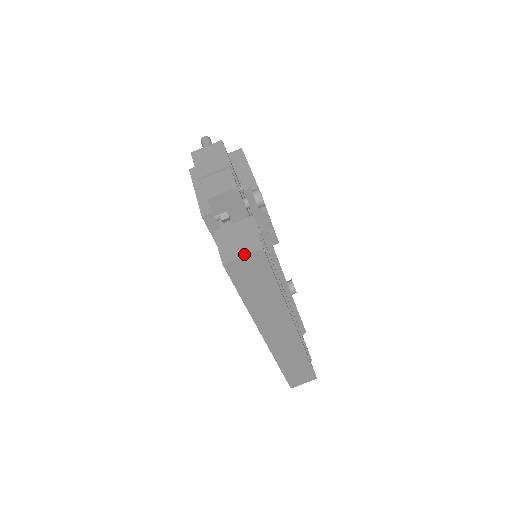
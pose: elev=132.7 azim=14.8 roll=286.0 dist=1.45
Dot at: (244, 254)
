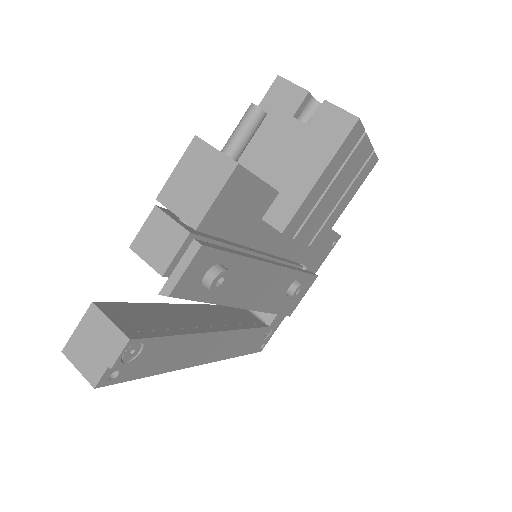
Dot at: (80, 369)
